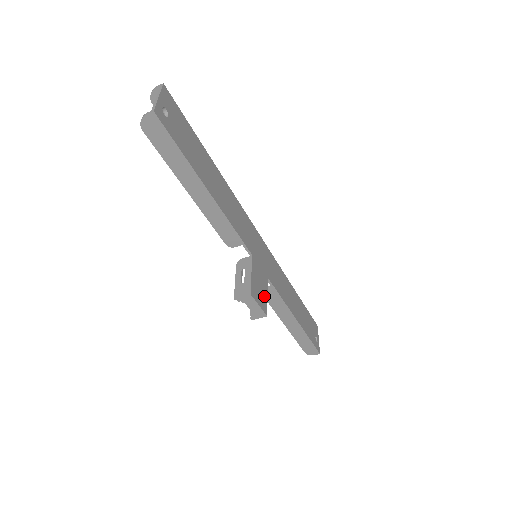
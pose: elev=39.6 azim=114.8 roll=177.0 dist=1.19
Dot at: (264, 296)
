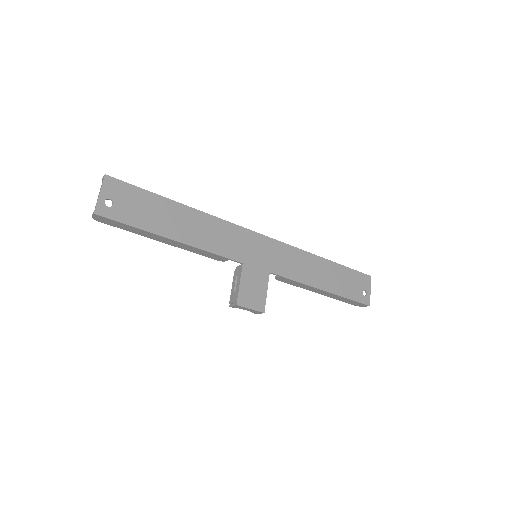
Dot at: (261, 295)
